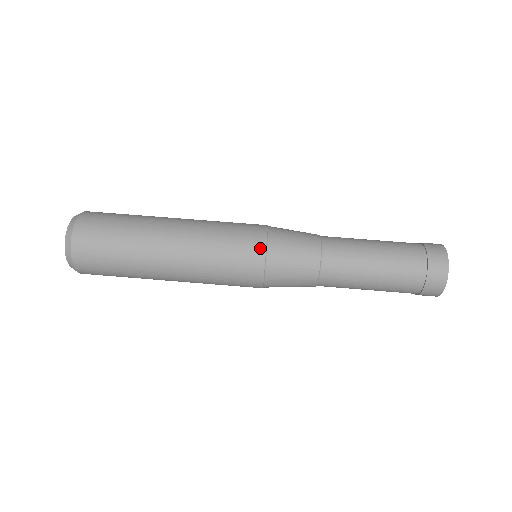
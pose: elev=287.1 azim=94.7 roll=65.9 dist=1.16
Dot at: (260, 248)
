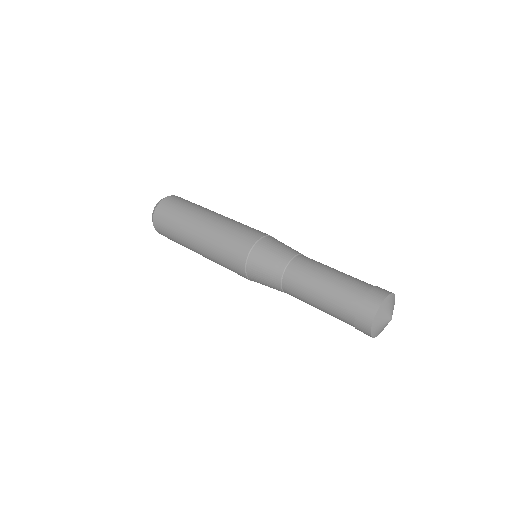
Dot at: occluded
